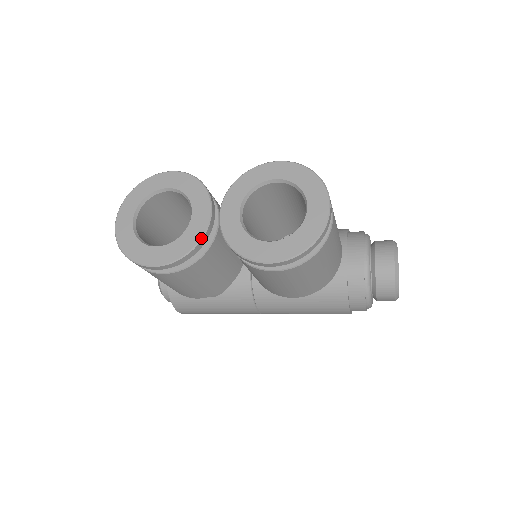
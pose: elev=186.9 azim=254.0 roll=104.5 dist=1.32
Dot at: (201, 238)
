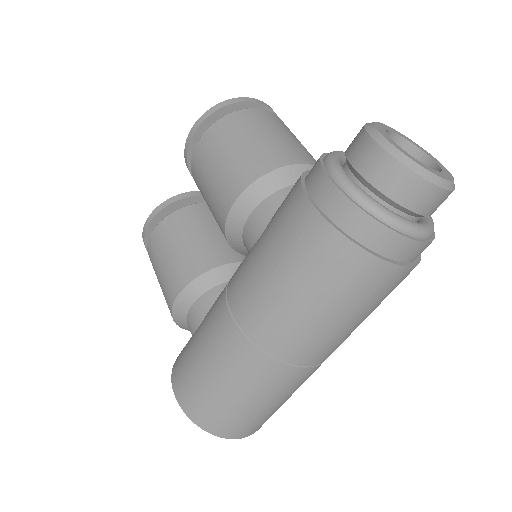
Dot at: (185, 193)
